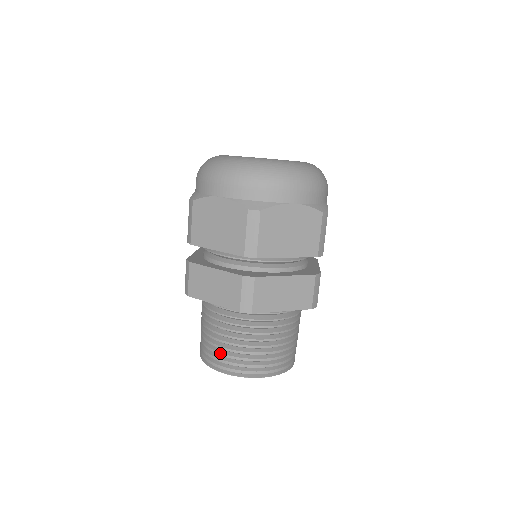
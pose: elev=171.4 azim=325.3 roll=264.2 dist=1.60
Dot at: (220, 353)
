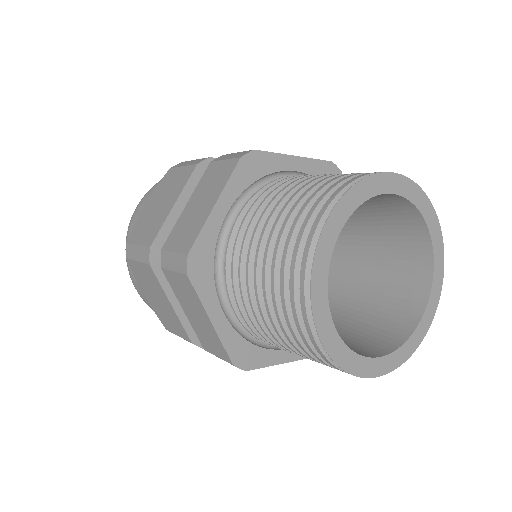
Dot at: (296, 216)
